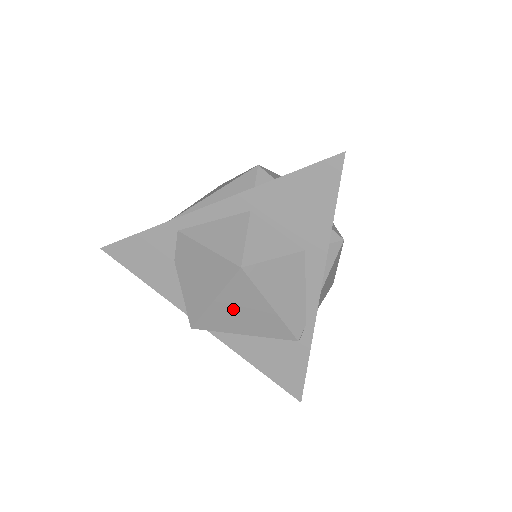
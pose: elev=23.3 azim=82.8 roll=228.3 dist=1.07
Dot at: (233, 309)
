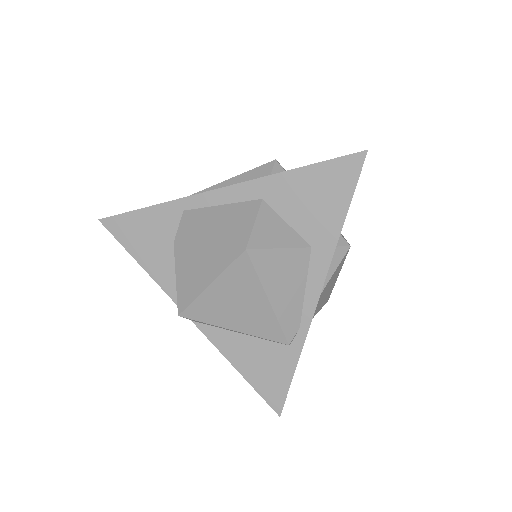
Dot at: (228, 298)
